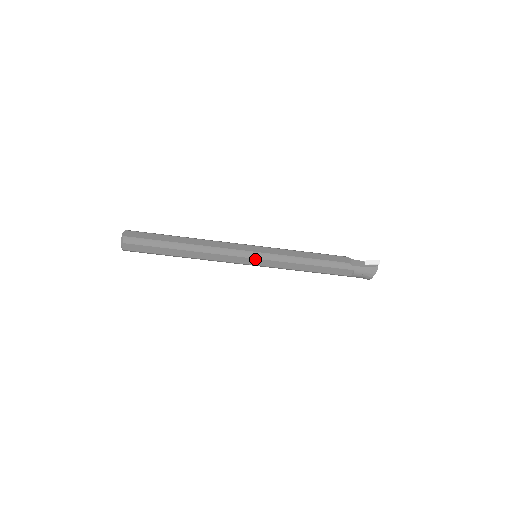
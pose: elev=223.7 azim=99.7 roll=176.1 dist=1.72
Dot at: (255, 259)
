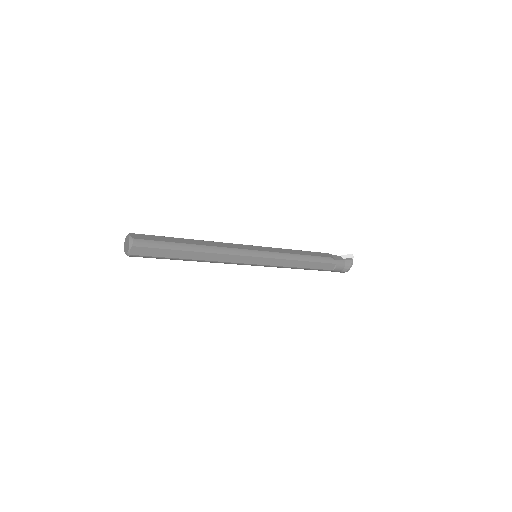
Dot at: (259, 258)
